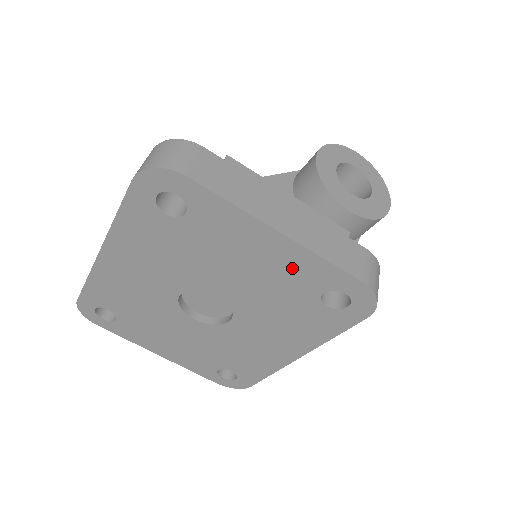
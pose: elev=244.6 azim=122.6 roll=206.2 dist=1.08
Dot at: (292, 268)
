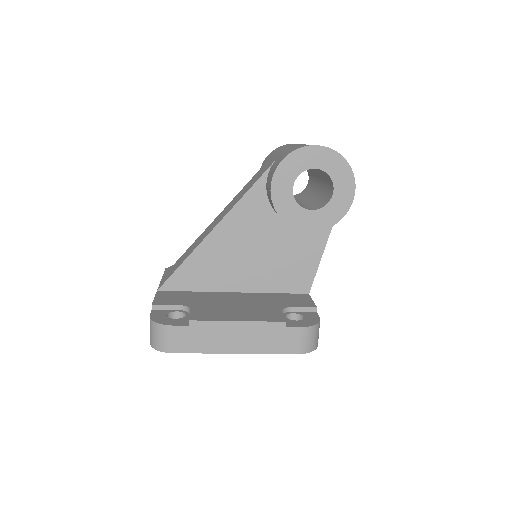
Dot at: occluded
